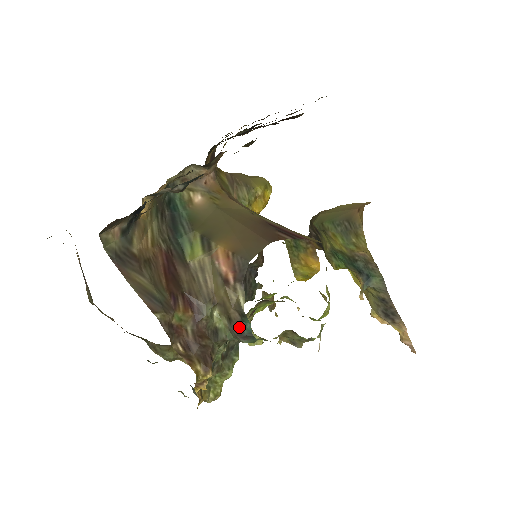
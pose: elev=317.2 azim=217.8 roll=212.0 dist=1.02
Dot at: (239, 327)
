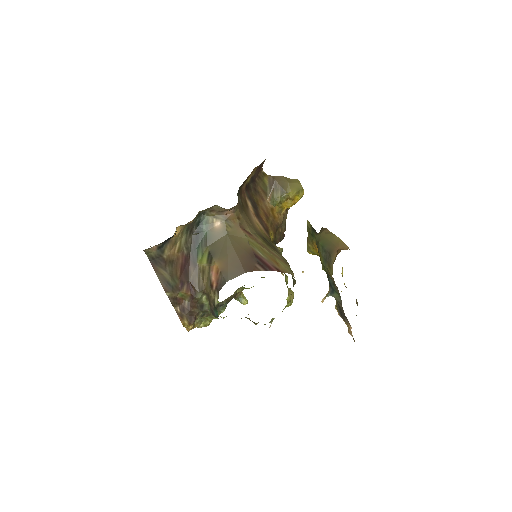
Dot at: (213, 311)
